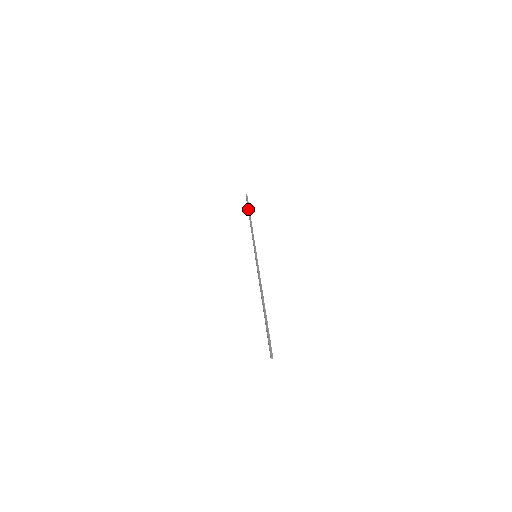
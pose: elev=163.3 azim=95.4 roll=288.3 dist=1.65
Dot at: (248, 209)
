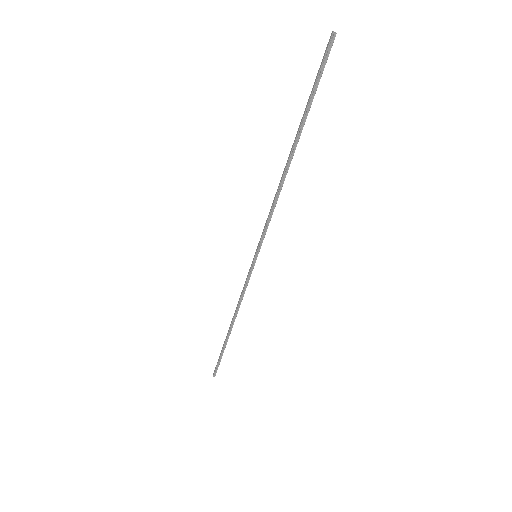
Dot at: (223, 345)
